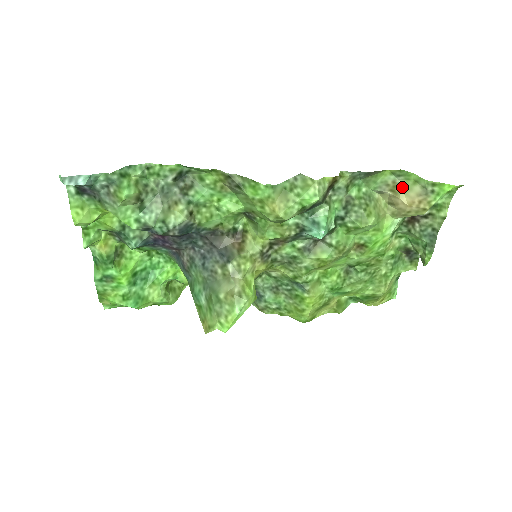
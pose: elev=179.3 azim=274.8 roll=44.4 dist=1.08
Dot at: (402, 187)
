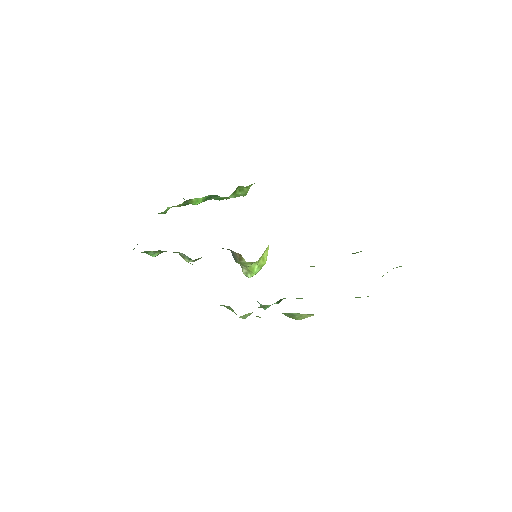
Dot at: occluded
